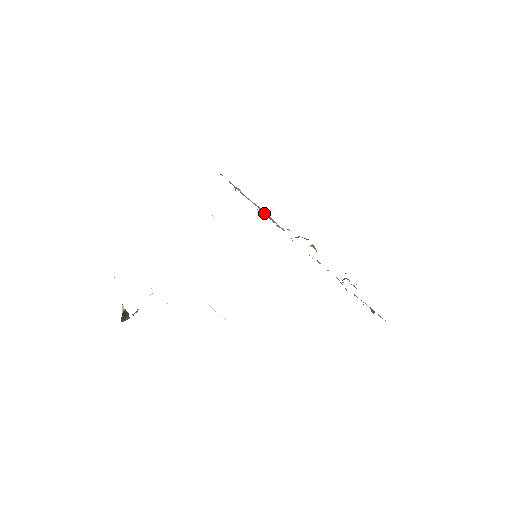
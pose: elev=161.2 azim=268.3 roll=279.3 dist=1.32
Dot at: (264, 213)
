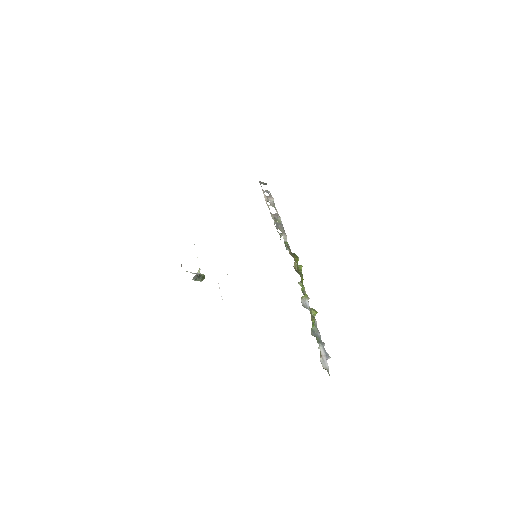
Dot at: (279, 224)
